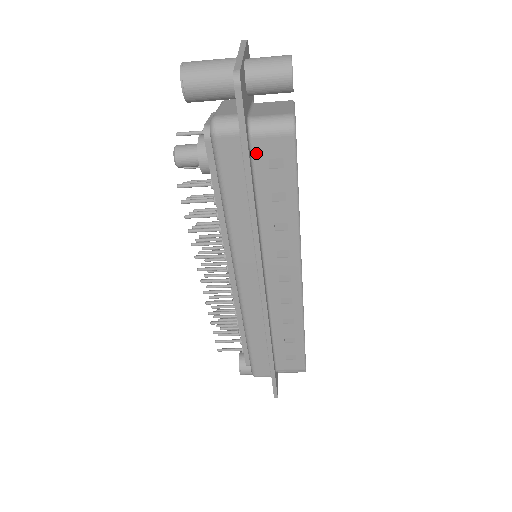
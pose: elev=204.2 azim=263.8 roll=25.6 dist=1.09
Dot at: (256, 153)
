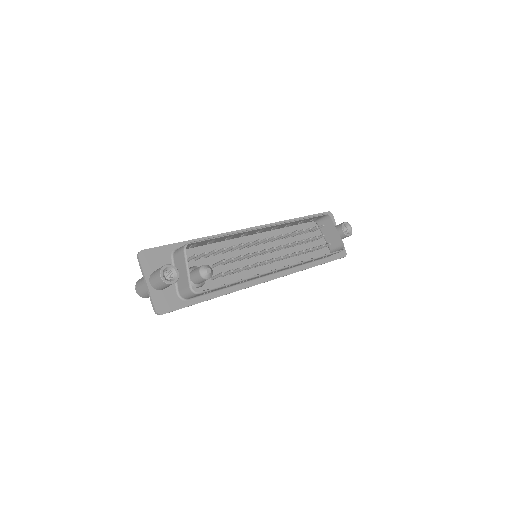
Dot at: (197, 296)
